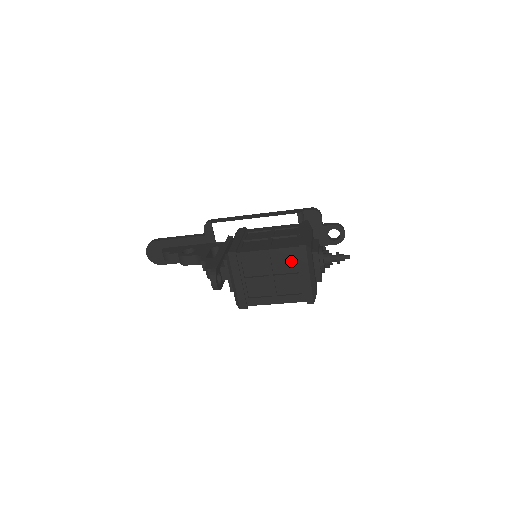
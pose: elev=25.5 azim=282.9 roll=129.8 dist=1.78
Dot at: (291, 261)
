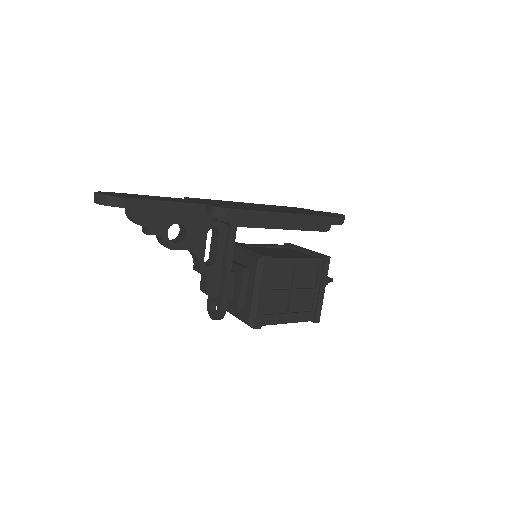
Dot at: occluded
